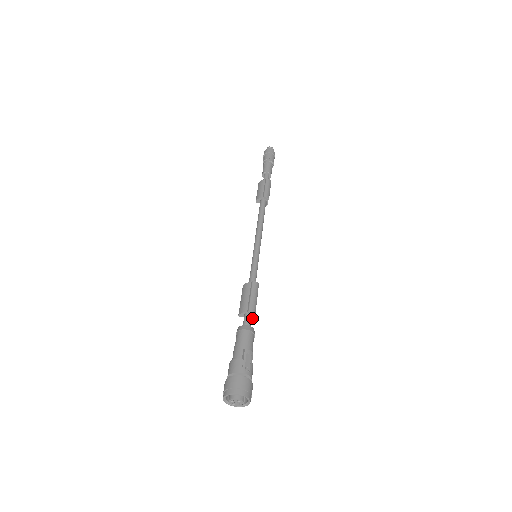
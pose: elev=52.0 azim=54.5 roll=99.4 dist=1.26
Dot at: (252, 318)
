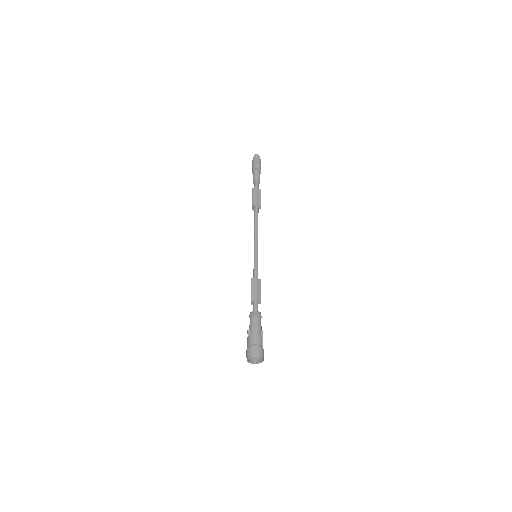
Dot at: occluded
